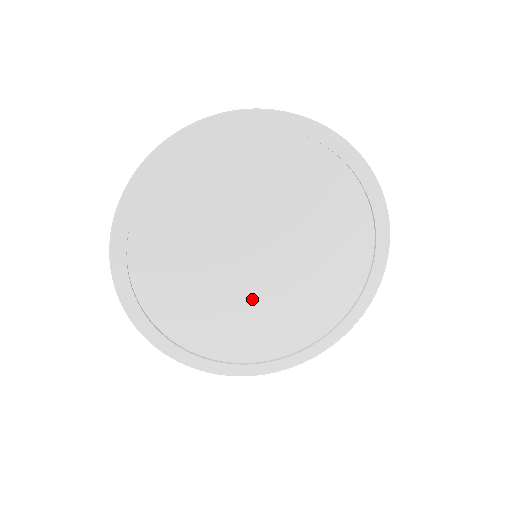
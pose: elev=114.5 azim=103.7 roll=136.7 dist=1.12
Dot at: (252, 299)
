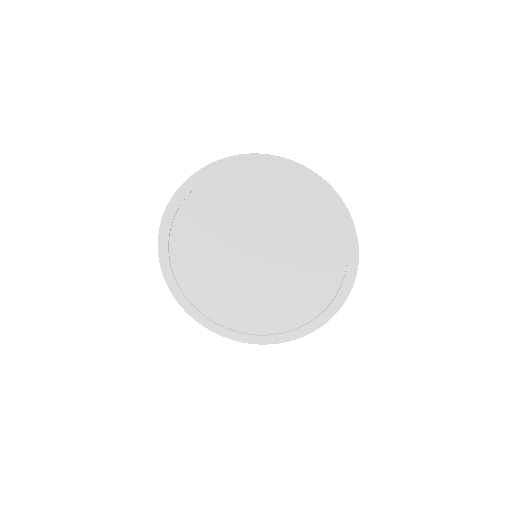
Dot at: (247, 286)
